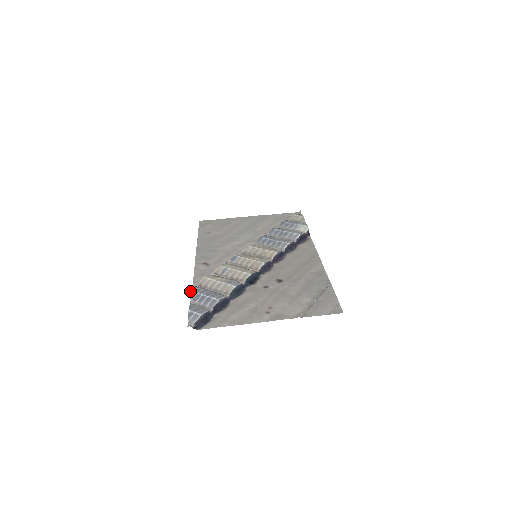
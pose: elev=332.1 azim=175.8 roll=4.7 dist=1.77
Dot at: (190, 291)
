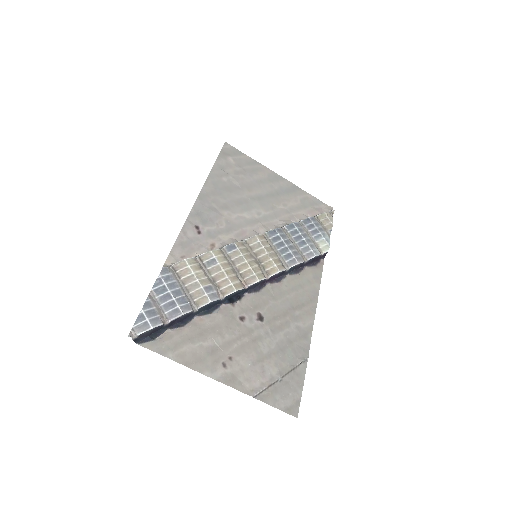
Dot at: (159, 275)
